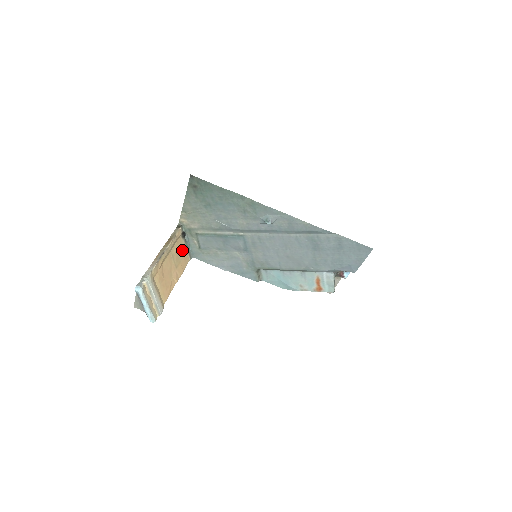
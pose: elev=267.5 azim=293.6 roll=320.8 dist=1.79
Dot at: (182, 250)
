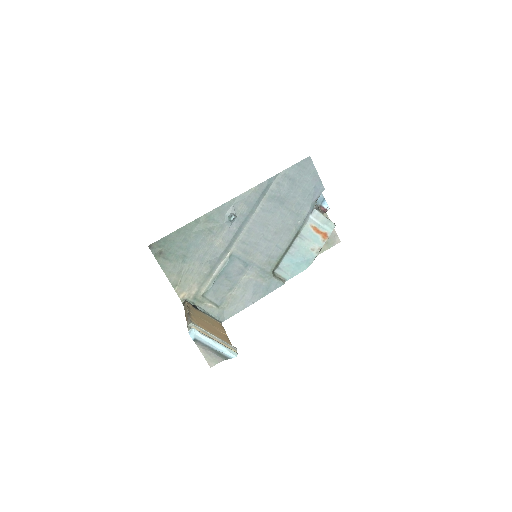
Dot at: (206, 317)
